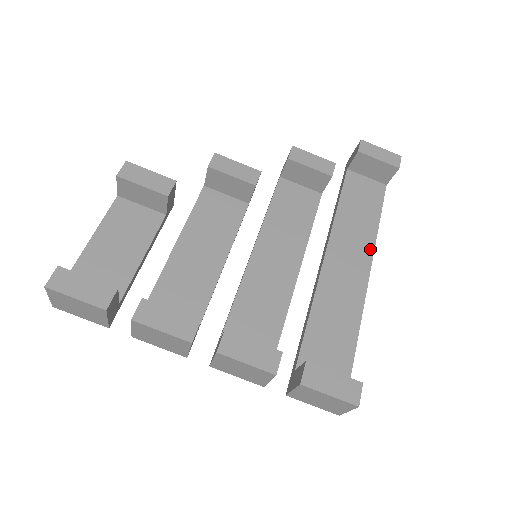
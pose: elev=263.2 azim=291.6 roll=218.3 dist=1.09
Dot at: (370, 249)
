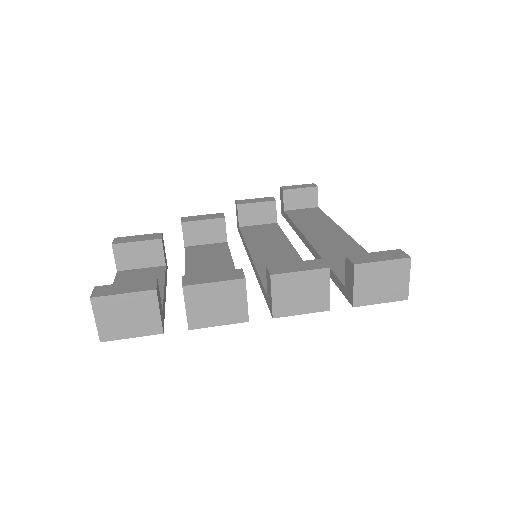
Dot at: (337, 228)
